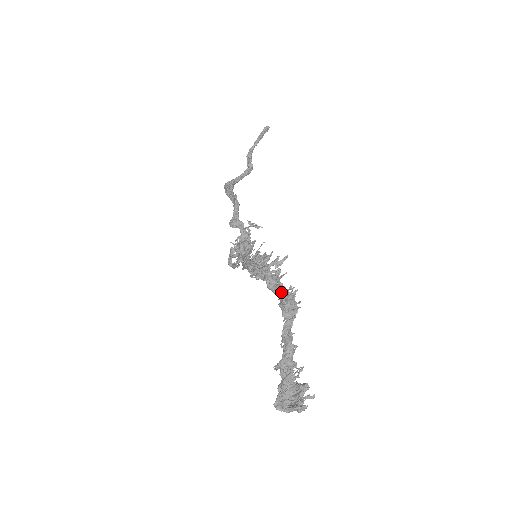
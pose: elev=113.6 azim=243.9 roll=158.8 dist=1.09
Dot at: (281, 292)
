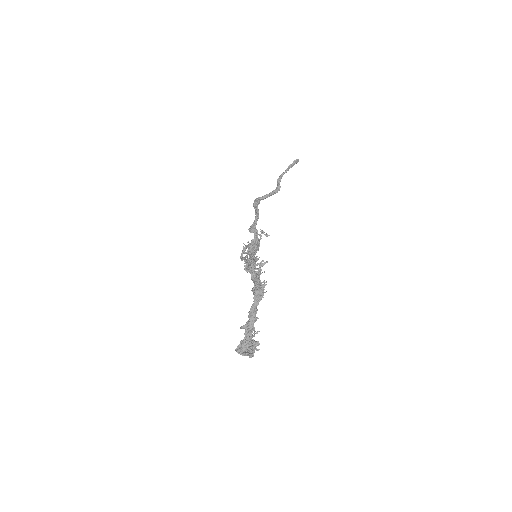
Dot at: (257, 283)
